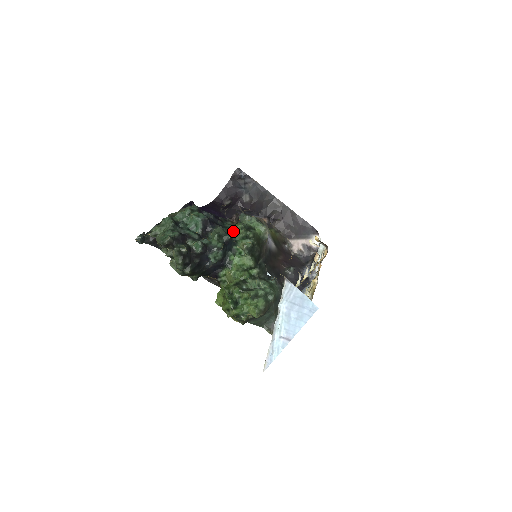
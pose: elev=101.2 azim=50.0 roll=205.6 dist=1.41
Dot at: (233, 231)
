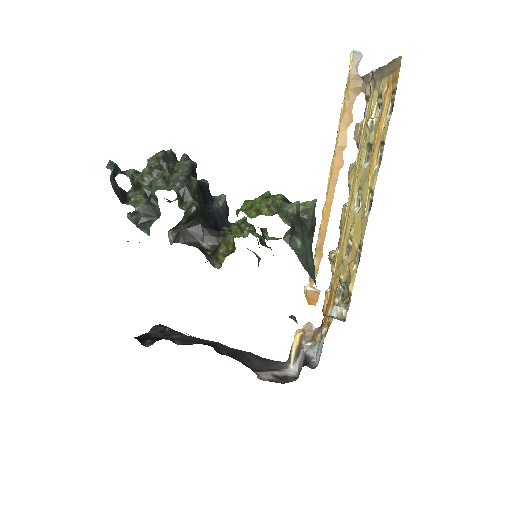
Dot at: occluded
